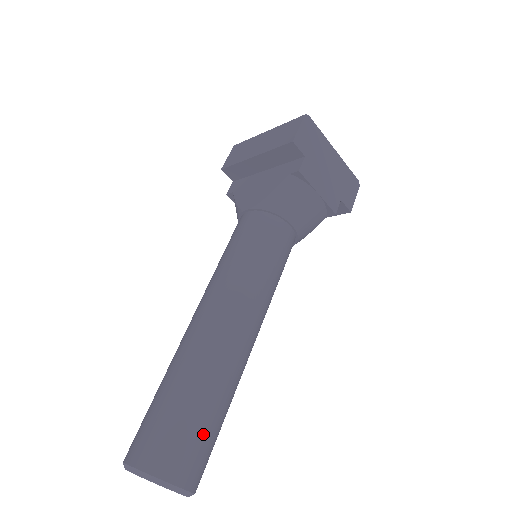
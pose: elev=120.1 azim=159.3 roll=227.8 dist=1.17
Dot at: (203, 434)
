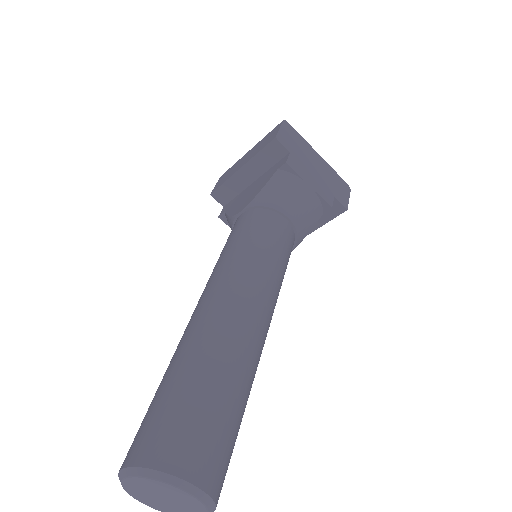
Dot at: (218, 420)
